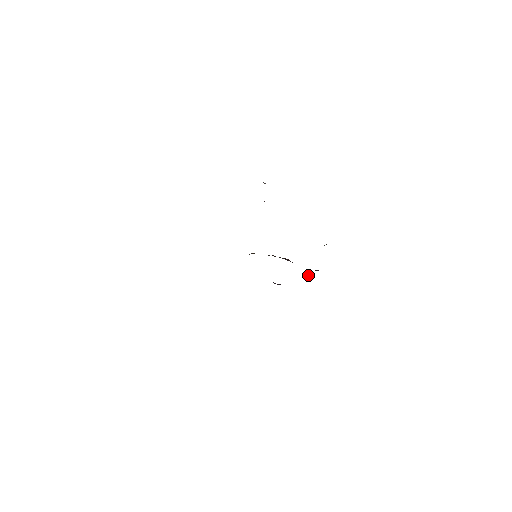
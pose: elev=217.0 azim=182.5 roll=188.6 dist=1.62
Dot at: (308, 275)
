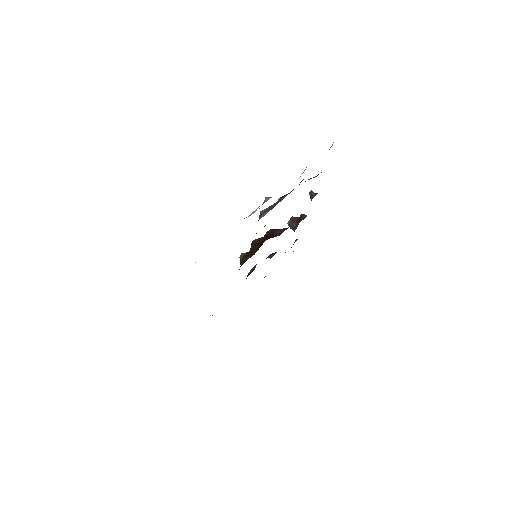
Dot at: (294, 226)
